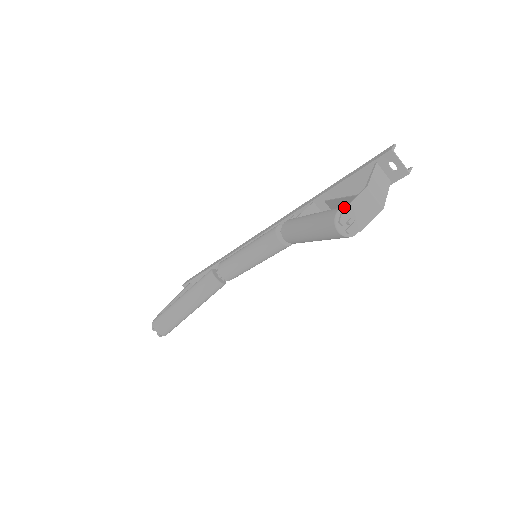
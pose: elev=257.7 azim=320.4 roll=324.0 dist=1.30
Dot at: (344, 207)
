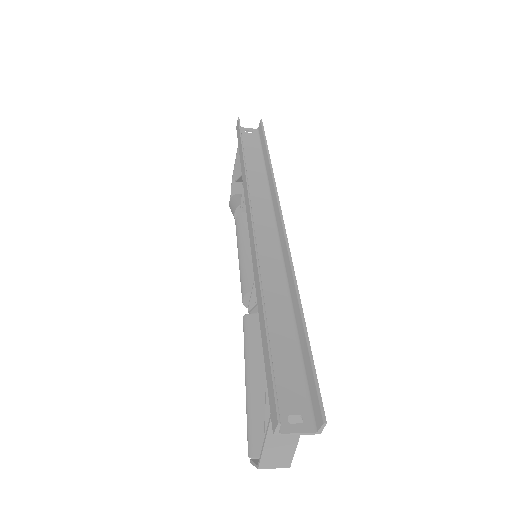
Dot at: (251, 458)
